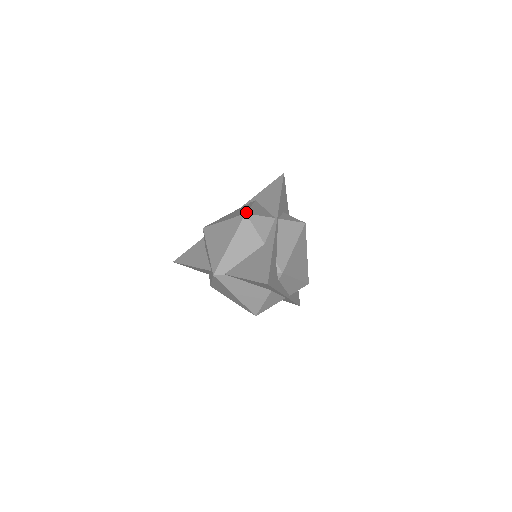
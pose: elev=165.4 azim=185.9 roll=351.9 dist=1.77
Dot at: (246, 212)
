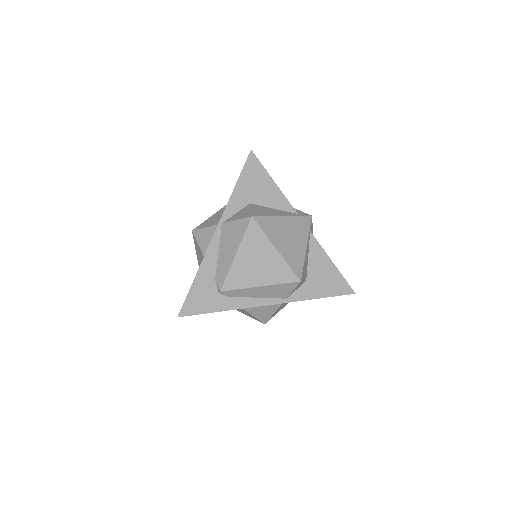
Dot at: (195, 228)
